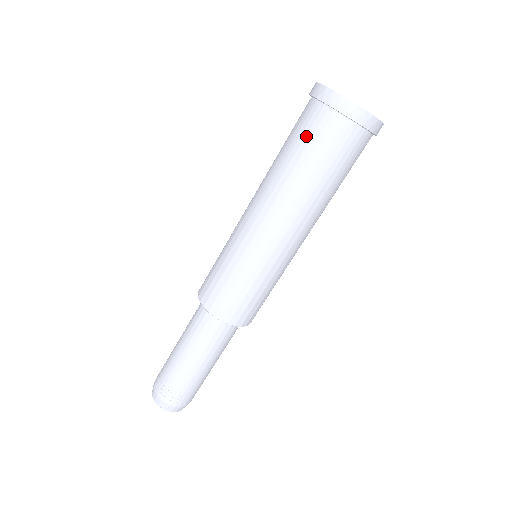
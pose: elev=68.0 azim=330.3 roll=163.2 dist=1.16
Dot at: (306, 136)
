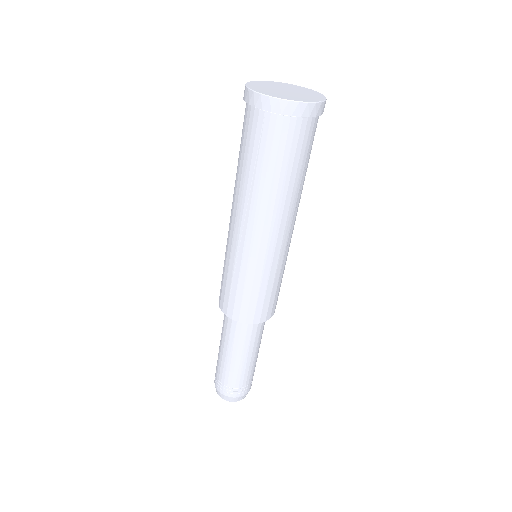
Dot at: (244, 138)
